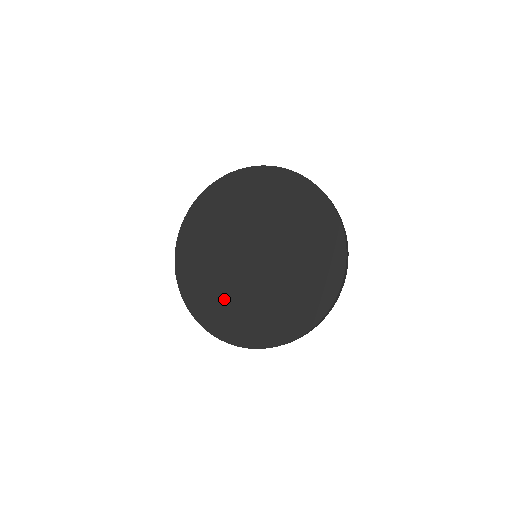
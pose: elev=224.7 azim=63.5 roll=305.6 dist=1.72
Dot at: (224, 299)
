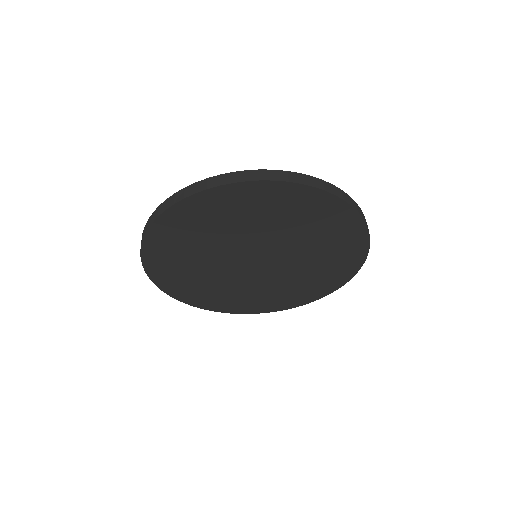
Dot at: (274, 292)
